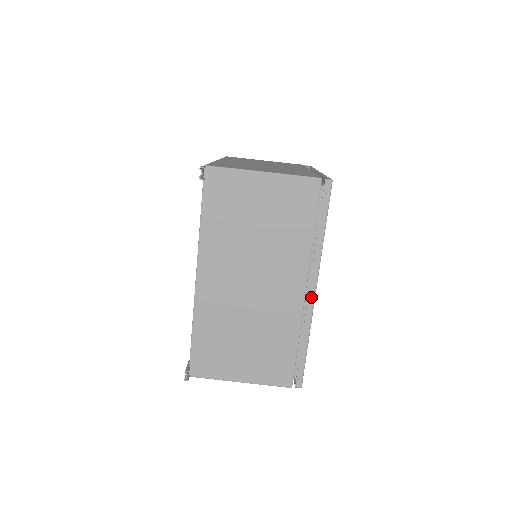
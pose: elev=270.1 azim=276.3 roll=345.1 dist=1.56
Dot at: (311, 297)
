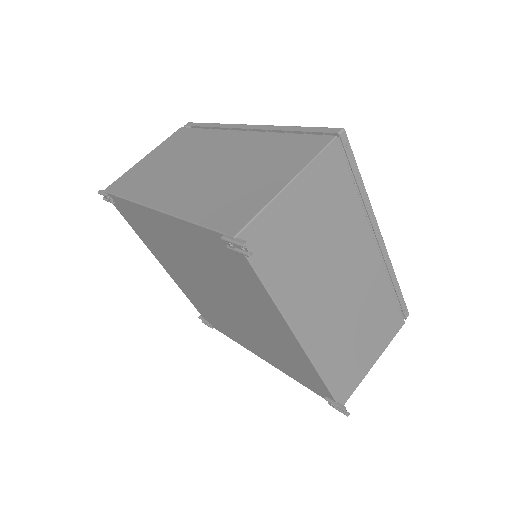
Dot at: (382, 246)
